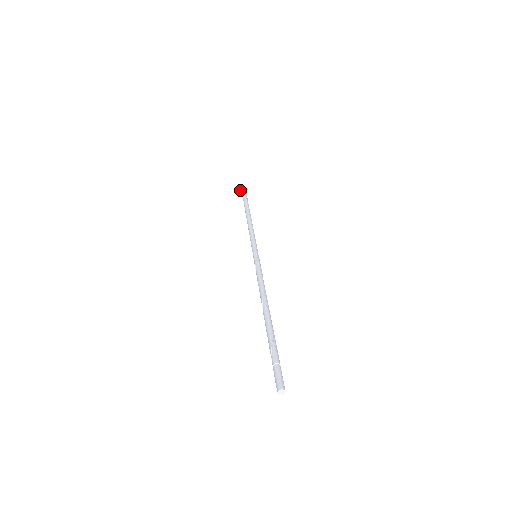
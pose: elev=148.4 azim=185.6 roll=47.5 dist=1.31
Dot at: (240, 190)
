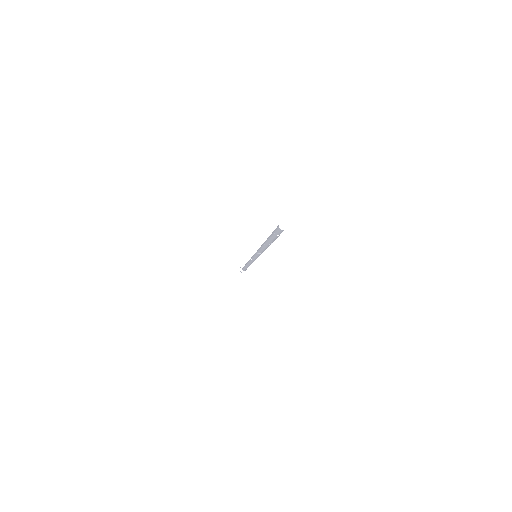
Dot at: occluded
